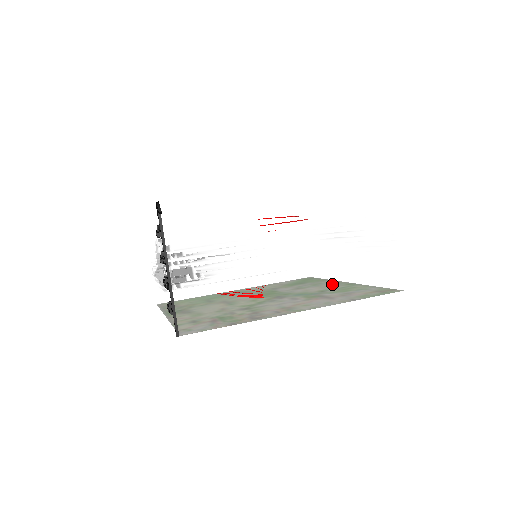
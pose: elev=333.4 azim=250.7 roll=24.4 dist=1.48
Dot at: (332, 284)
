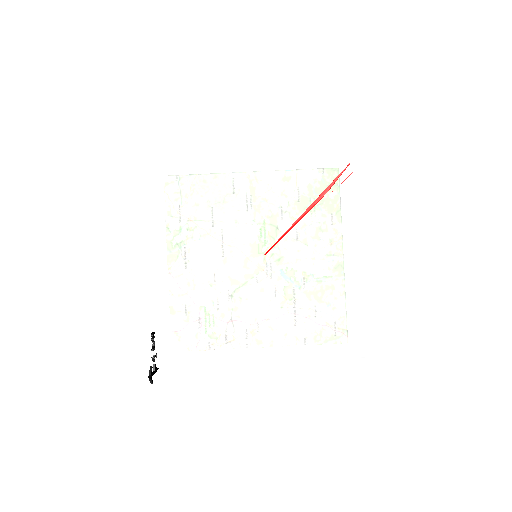
Dot at: occluded
